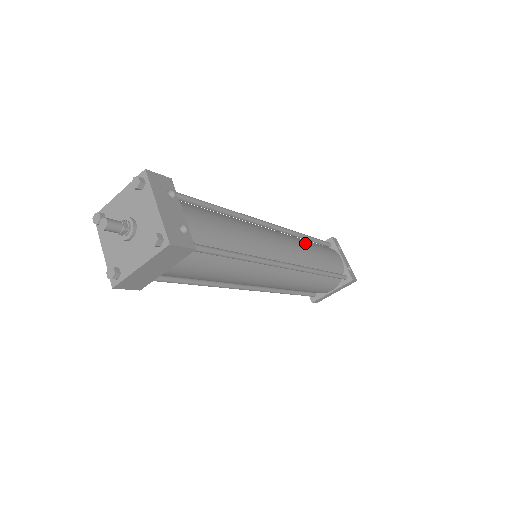
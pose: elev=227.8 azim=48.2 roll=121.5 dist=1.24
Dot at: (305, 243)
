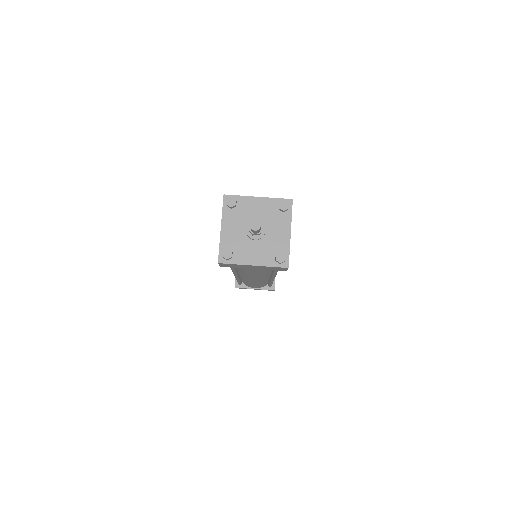
Dot at: occluded
